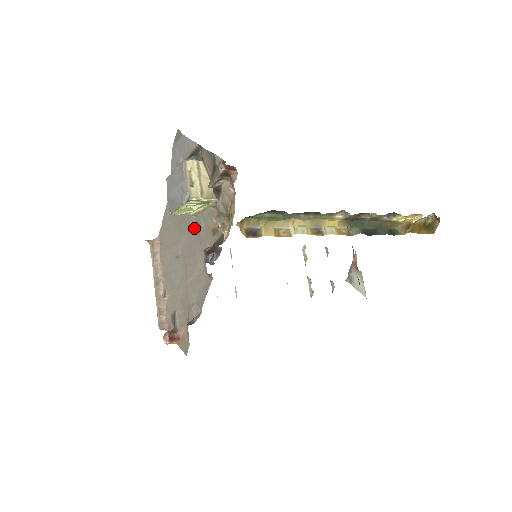
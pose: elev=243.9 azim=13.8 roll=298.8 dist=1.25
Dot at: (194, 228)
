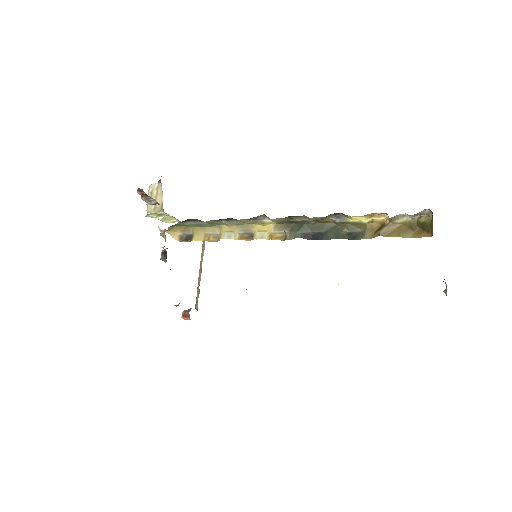
Dot at: occluded
